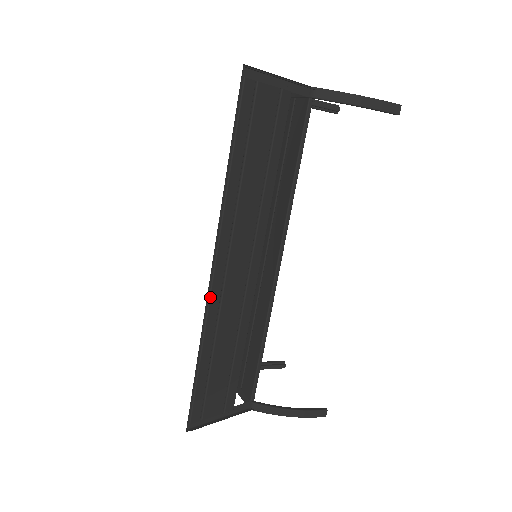
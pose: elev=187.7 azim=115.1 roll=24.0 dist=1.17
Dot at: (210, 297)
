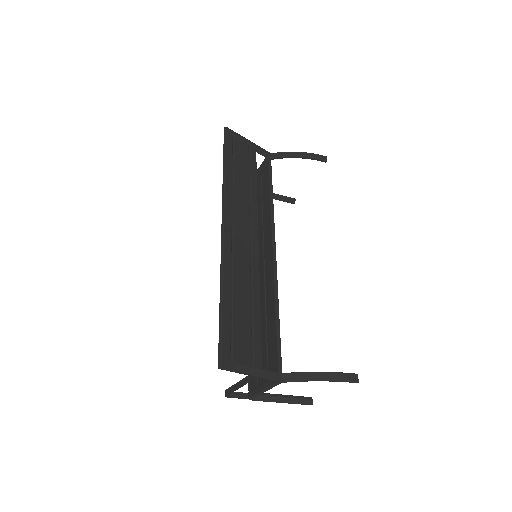
Dot at: (223, 246)
